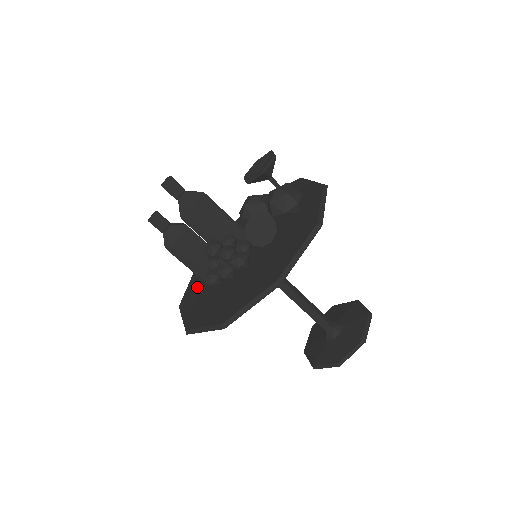
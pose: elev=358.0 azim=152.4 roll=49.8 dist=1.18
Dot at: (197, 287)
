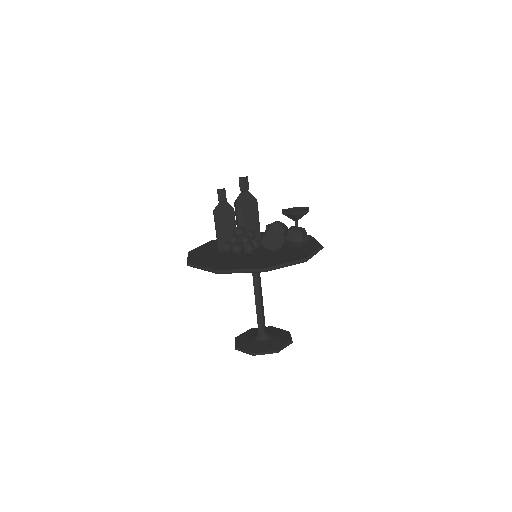
Dot at: (208, 249)
